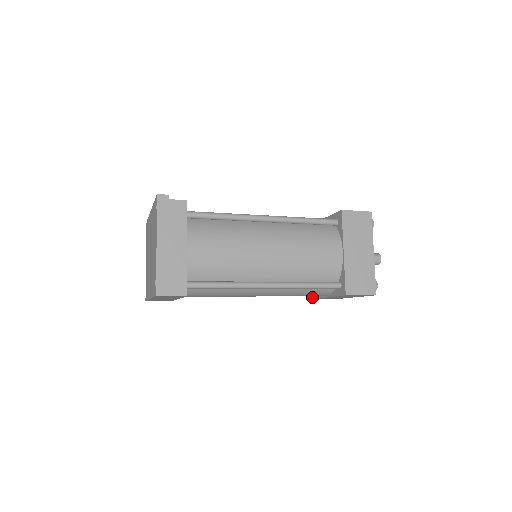
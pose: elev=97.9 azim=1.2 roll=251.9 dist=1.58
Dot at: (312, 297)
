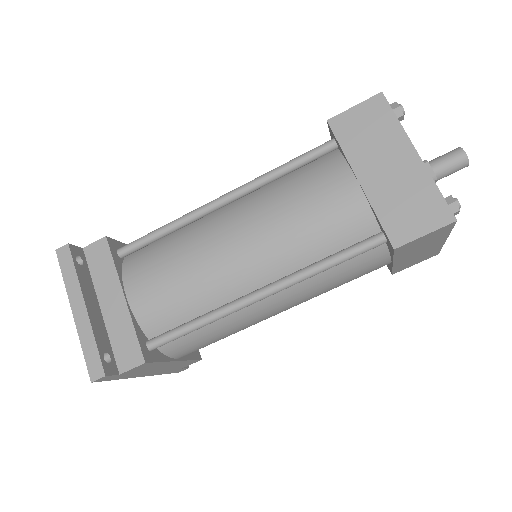
Dot at: (390, 270)
